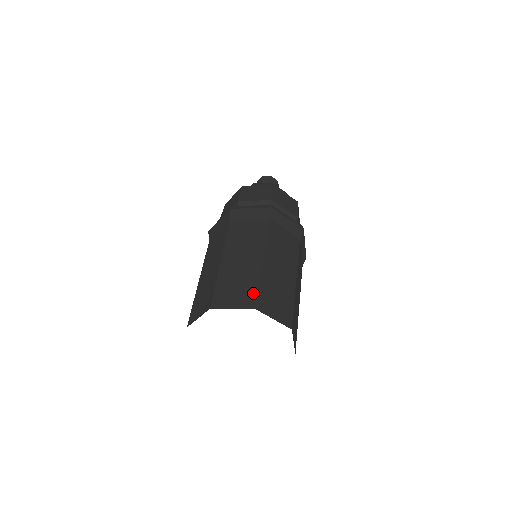
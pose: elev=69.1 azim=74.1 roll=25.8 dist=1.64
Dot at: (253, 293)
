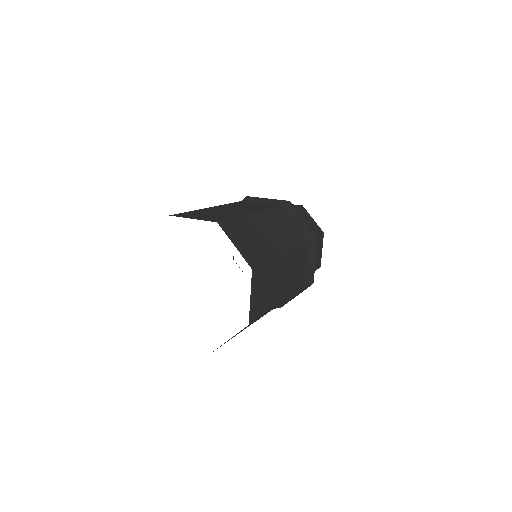
Dot at: (260, 259)
